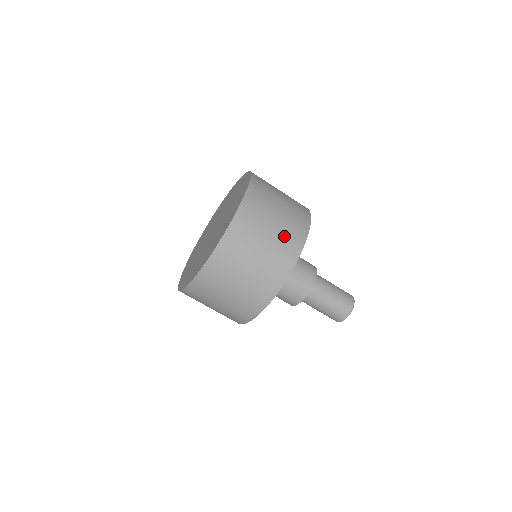
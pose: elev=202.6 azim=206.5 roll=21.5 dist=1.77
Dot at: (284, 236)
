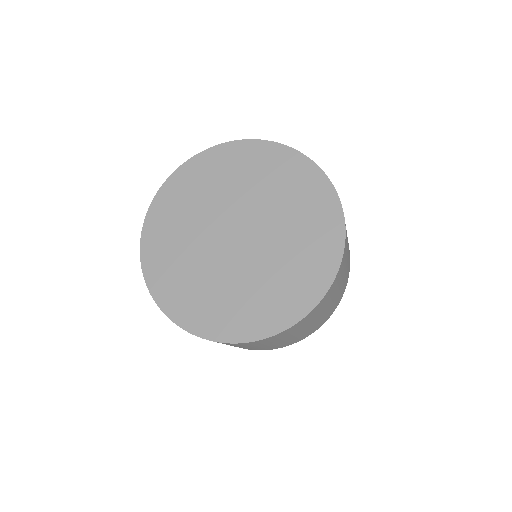
Dot at: (347, 271)
